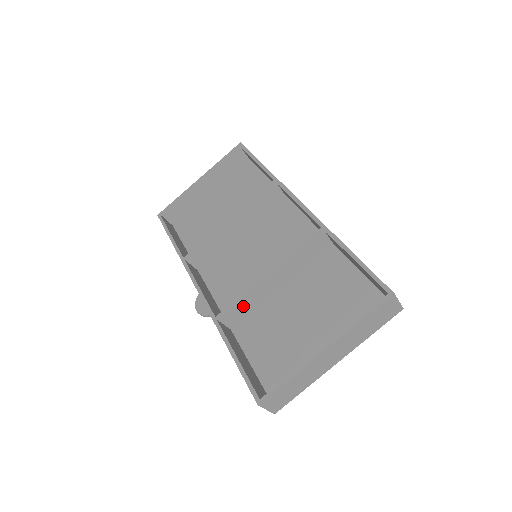
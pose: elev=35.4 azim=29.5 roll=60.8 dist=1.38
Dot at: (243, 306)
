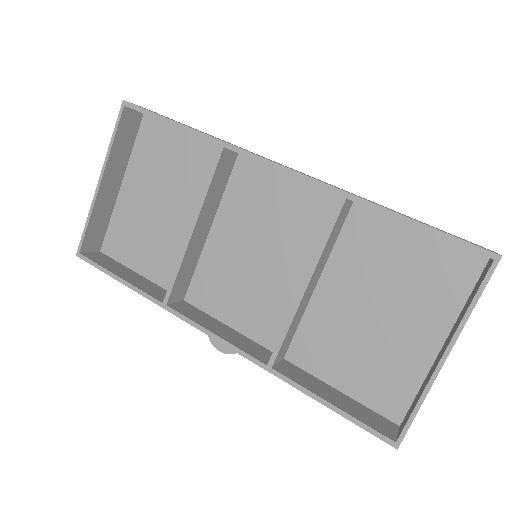
Dot at: (289, 333)
